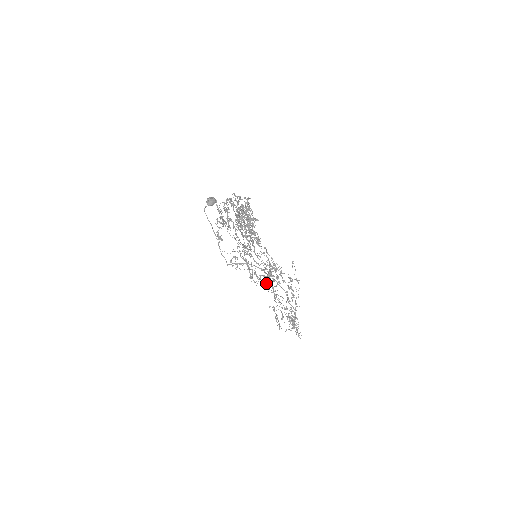
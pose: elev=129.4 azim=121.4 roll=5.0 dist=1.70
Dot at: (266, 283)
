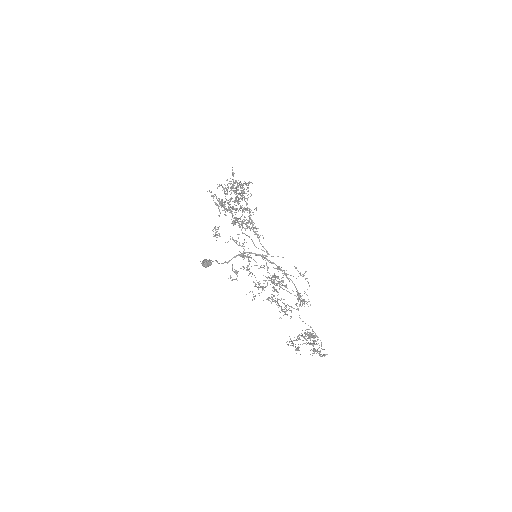
Dot at: (272, 297)
